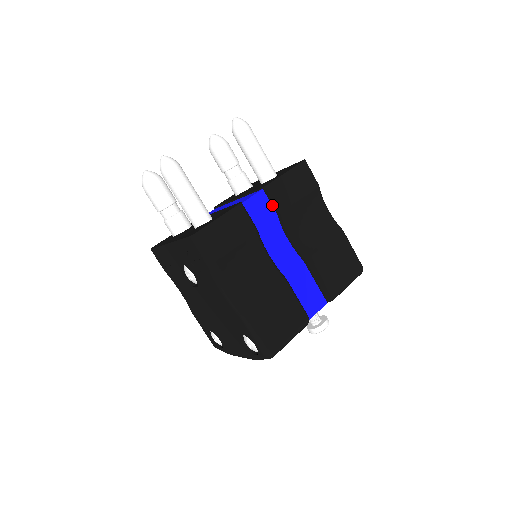
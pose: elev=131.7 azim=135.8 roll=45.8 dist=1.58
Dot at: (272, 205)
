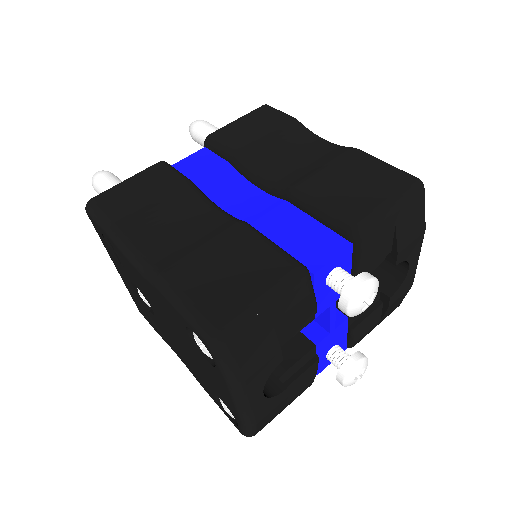
Dot at: (220, 157)
